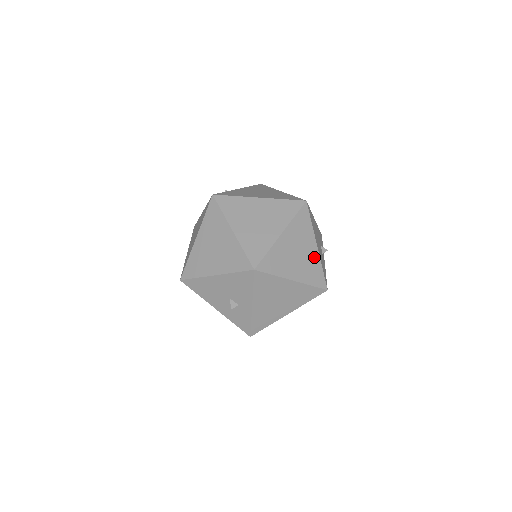
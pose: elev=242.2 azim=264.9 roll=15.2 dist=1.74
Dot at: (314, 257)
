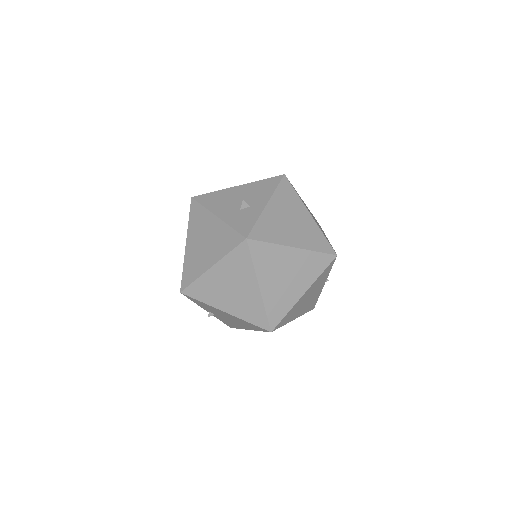
Dot at: occluded
